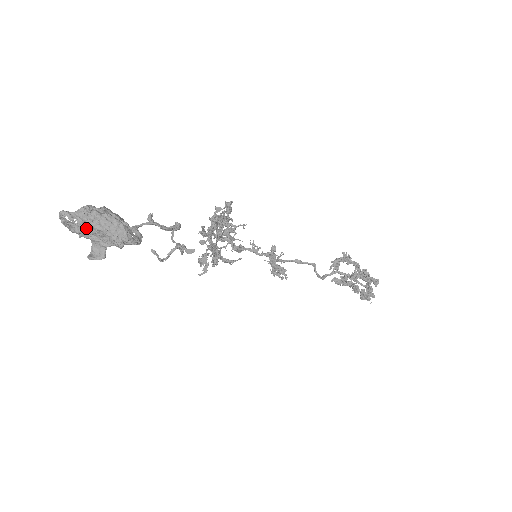
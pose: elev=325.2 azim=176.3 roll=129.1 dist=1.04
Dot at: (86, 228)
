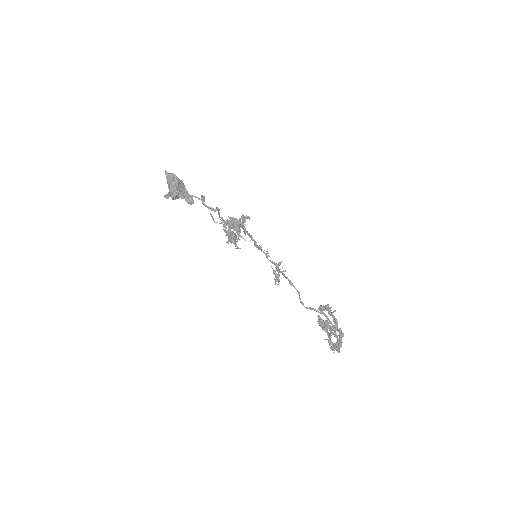
Dot at: (167, 182)
